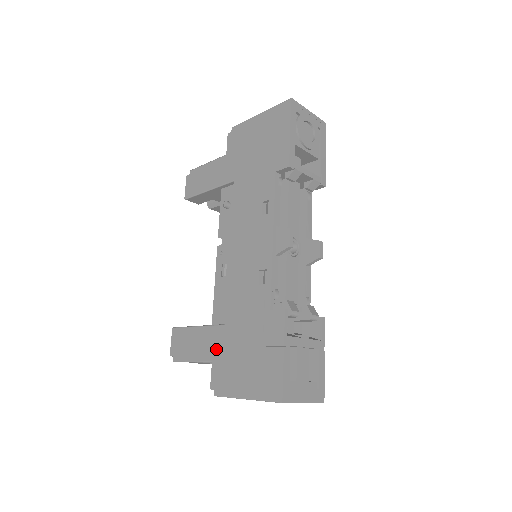
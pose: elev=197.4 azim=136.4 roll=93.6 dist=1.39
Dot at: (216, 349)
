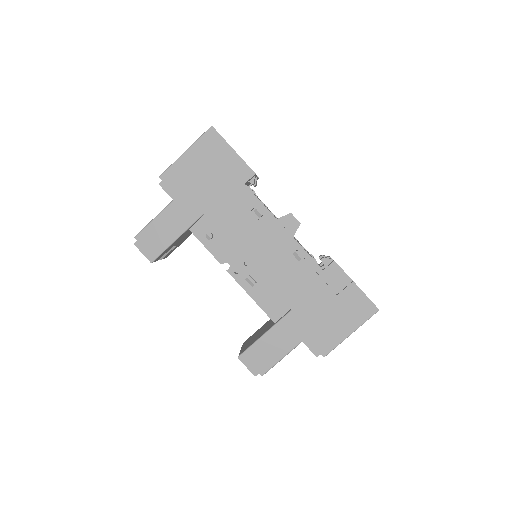
Dot at: (298, 331)
